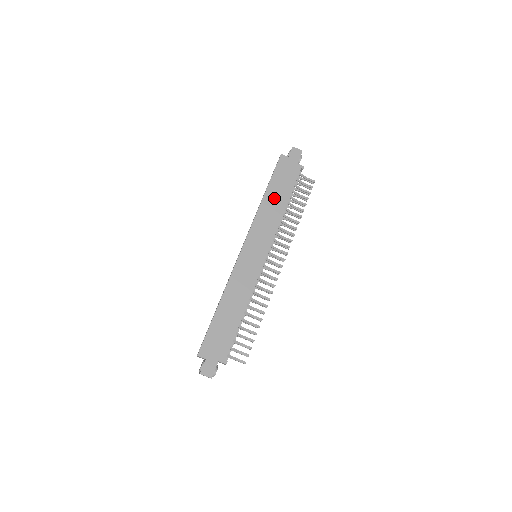
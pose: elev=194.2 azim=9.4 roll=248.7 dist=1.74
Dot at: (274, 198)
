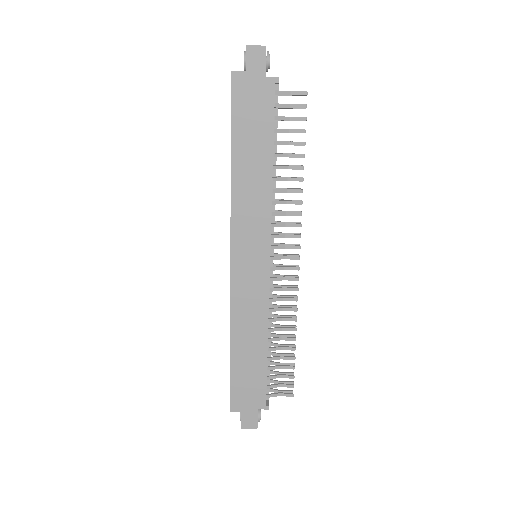
Dot at: (248, 160)
